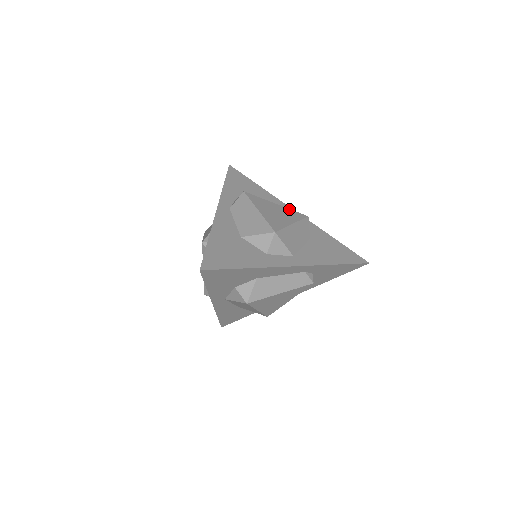
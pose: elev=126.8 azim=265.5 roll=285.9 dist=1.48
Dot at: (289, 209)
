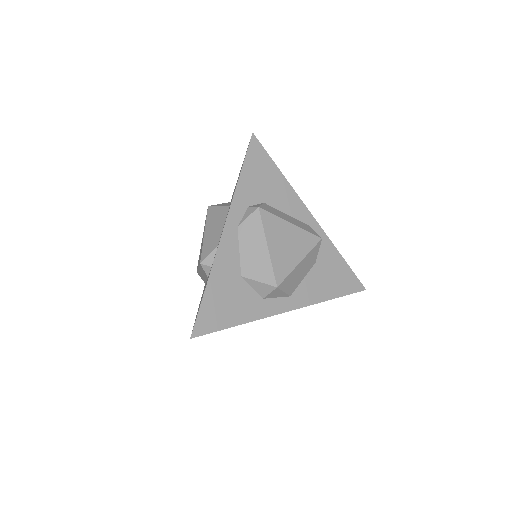
Dot at: (304, 230)
